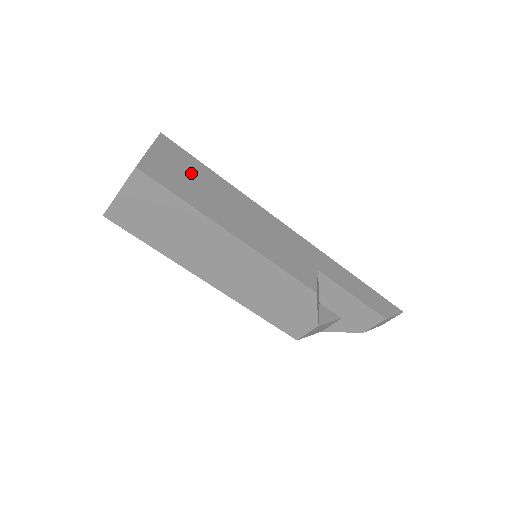
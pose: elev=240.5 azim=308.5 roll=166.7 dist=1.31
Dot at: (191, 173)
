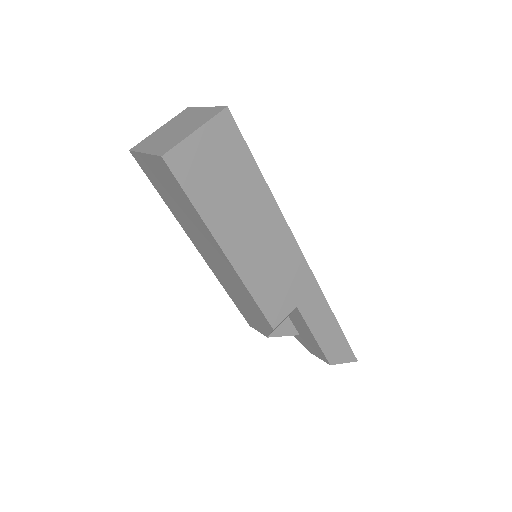
Dot at: (229, 171)
